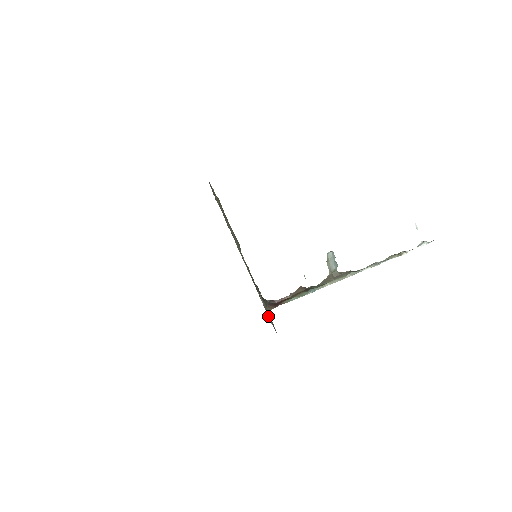
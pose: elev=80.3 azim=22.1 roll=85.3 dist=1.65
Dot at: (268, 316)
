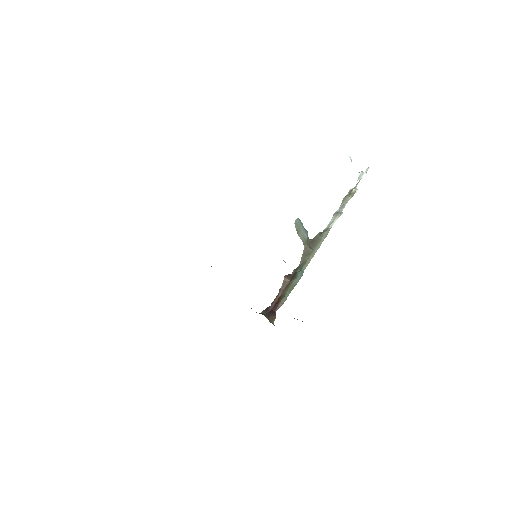
Dot at: occluded
